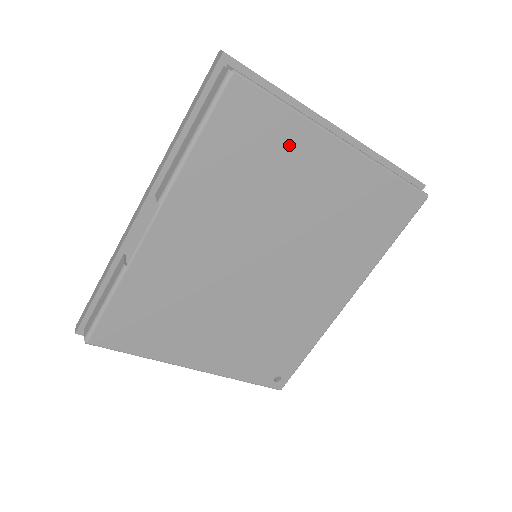
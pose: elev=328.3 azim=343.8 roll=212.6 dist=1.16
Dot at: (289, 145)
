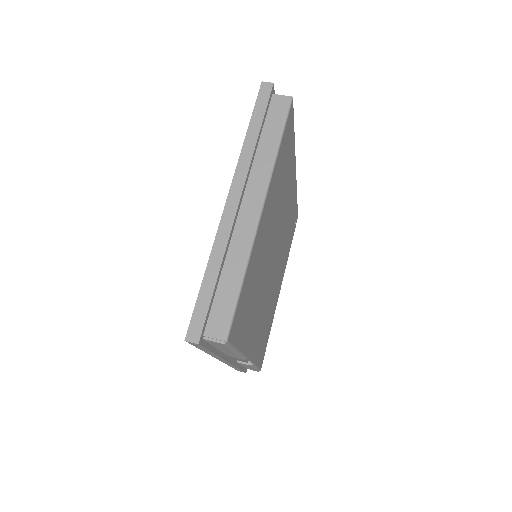
Dot at: (253, 266)
